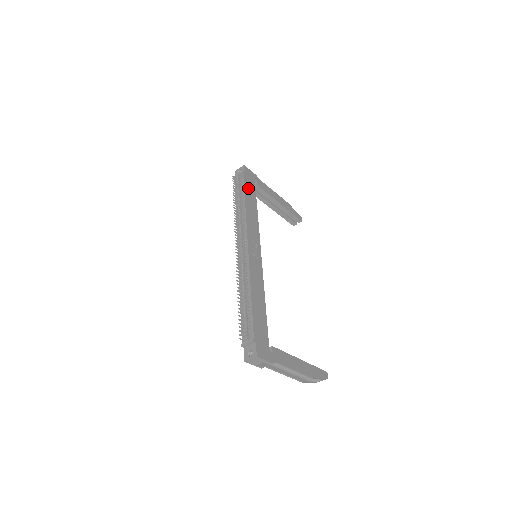
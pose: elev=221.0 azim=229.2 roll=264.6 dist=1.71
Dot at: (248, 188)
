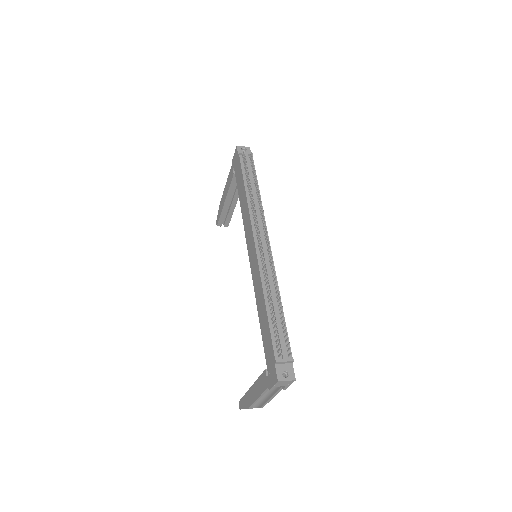
Dot at: occluded
